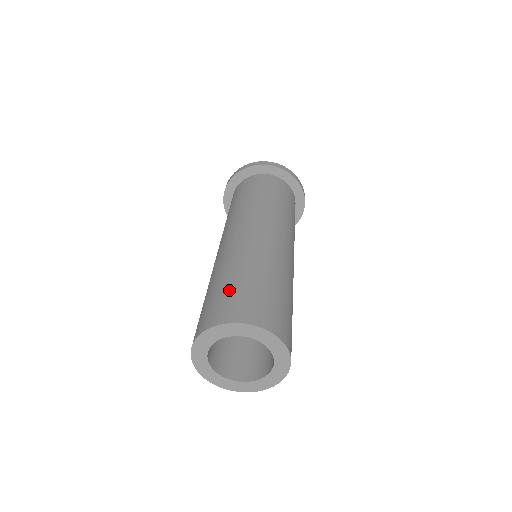
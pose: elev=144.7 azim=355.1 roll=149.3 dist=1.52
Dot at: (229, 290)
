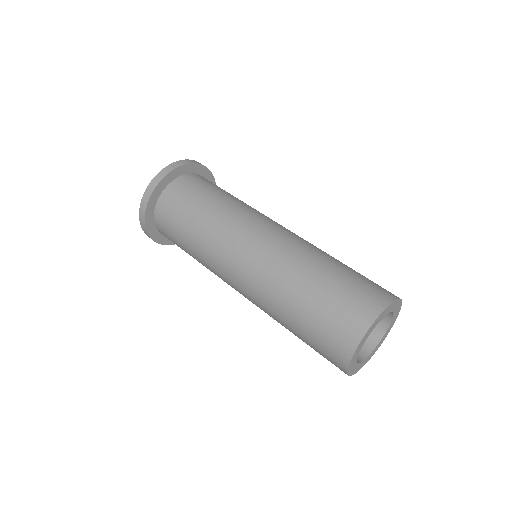
Dot at: (341, 286)
